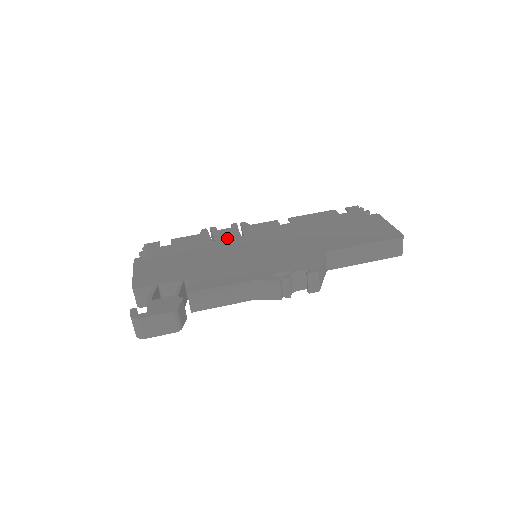
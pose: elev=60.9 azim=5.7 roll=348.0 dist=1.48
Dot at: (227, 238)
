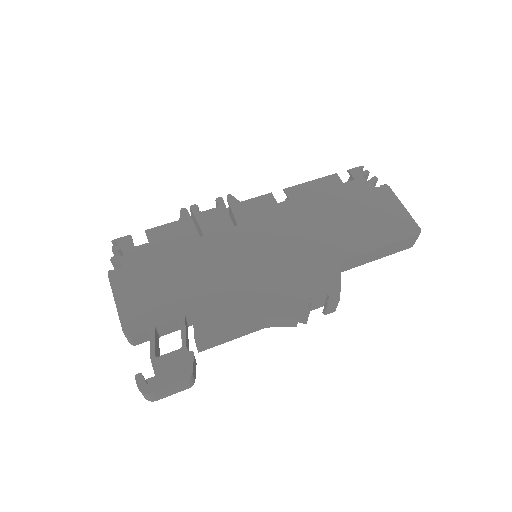
Dot at: (218, 230)
